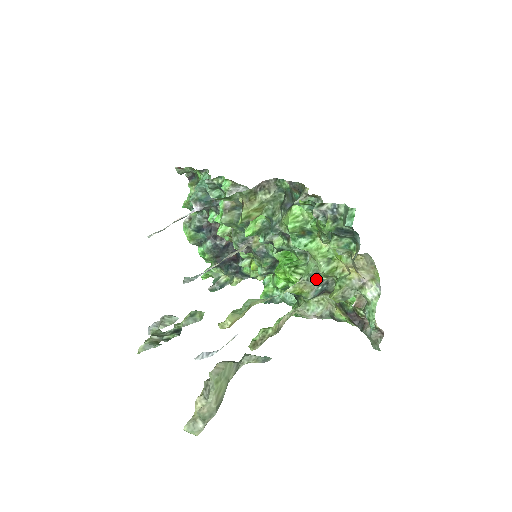
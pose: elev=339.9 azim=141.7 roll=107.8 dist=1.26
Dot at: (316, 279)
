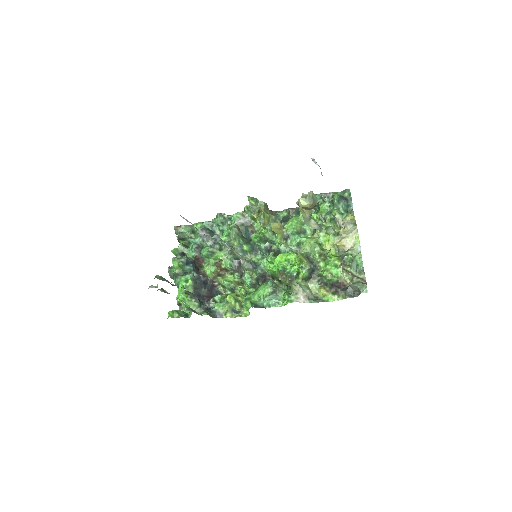
Dot at: (309, 260)
